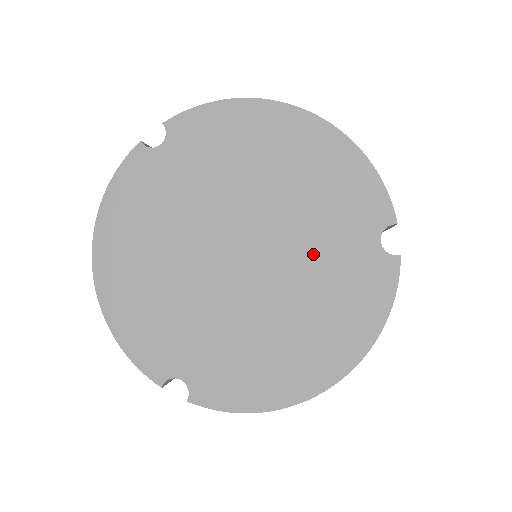
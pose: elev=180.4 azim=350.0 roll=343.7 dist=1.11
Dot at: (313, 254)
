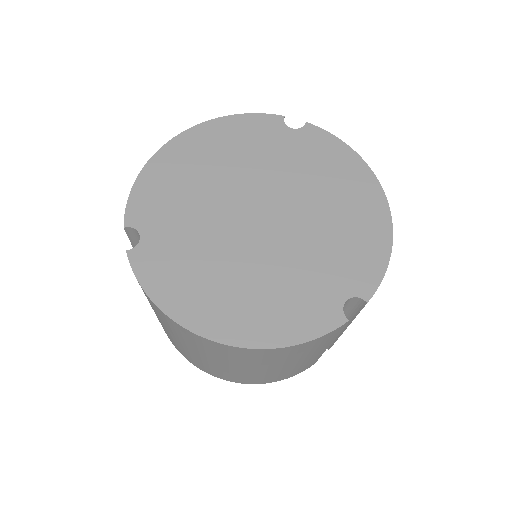
Dot at: (301, 263)
